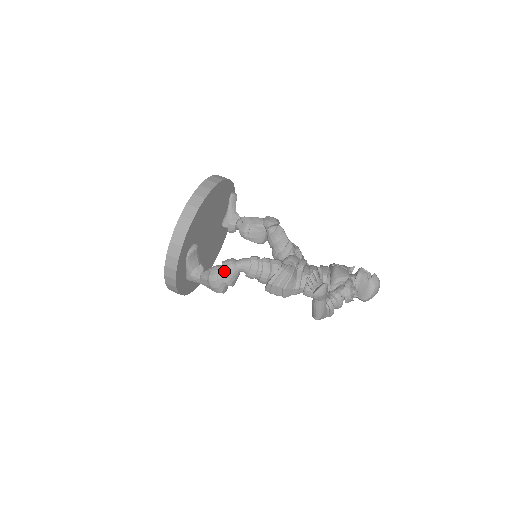
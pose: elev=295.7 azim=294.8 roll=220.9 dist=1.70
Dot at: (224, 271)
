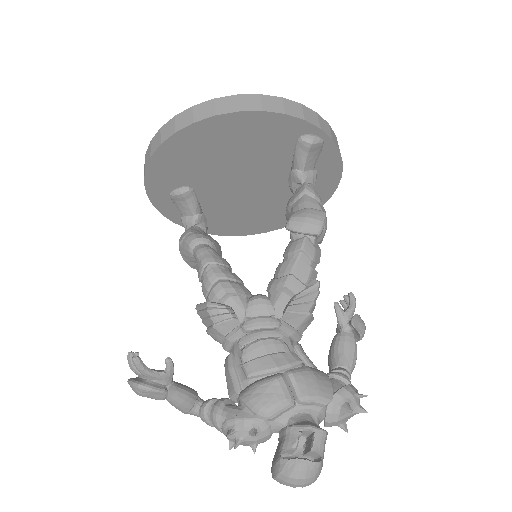
Dot at: (182, 246)
